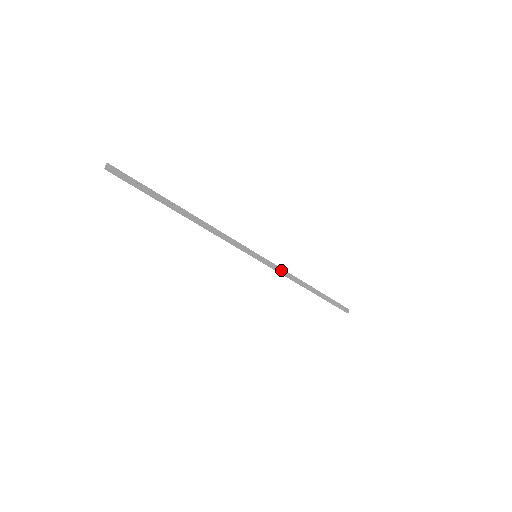
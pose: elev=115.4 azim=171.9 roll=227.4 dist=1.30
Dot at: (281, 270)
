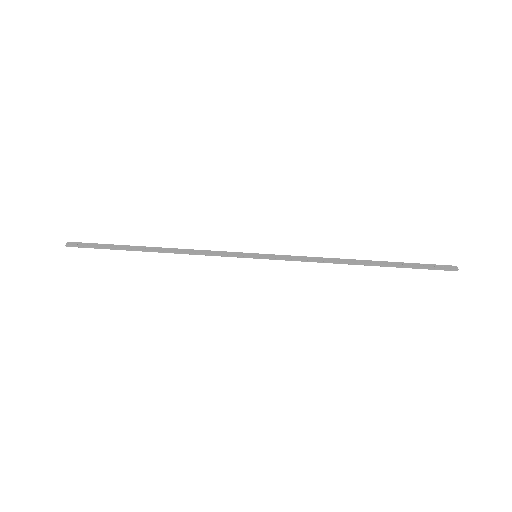
Dot at: (300, 258)
